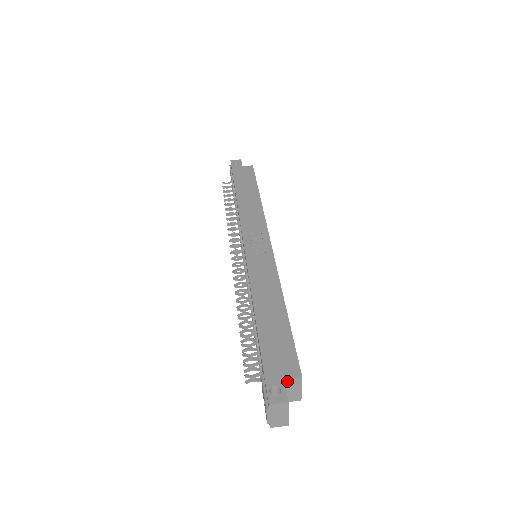
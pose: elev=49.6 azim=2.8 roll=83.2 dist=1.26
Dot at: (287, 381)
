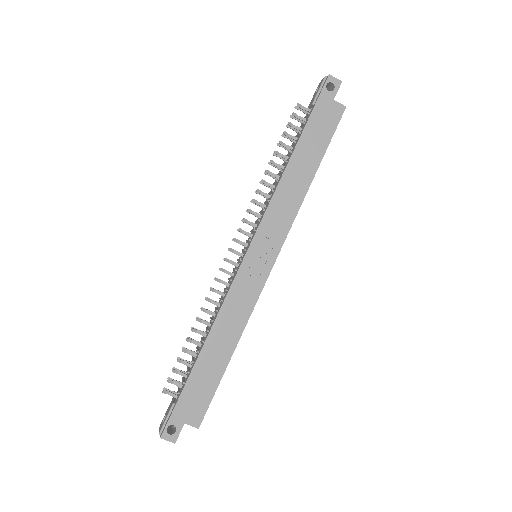
Dot at: (187, 422)
